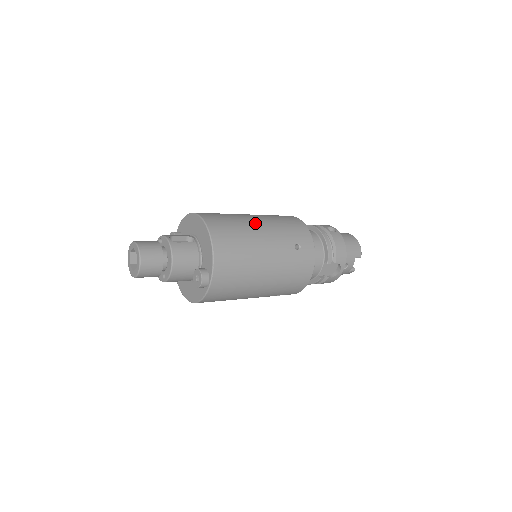
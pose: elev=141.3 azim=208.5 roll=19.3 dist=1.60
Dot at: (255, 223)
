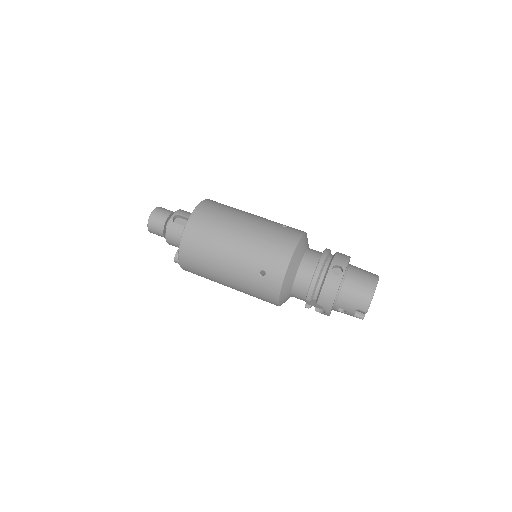
Dot at: (235, 235)
